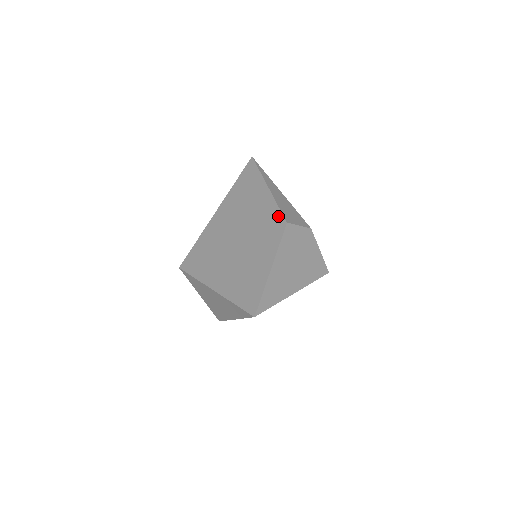
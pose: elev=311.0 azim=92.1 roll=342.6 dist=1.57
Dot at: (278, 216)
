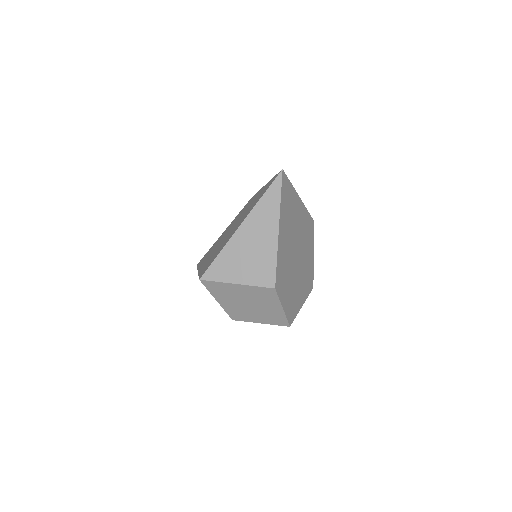
Dot at: (244, 207)
